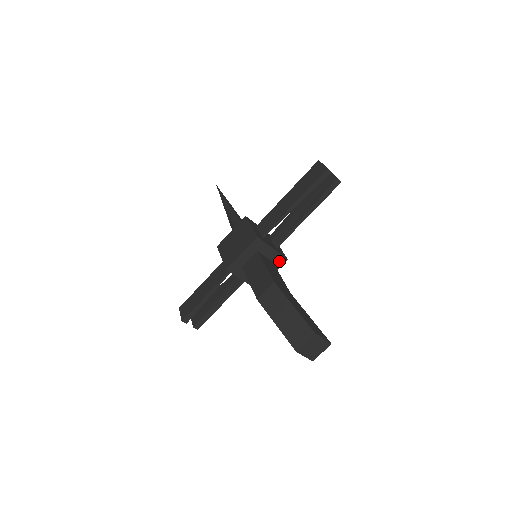
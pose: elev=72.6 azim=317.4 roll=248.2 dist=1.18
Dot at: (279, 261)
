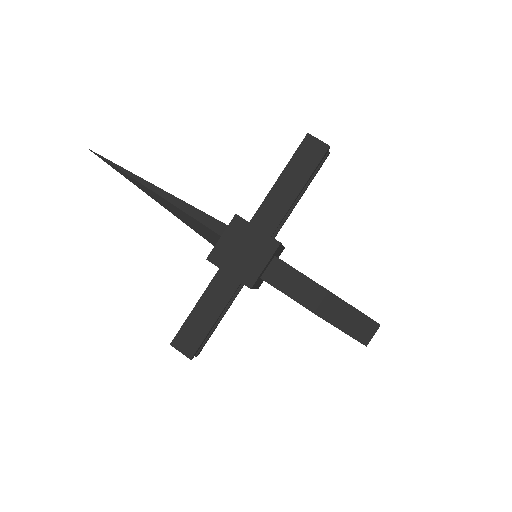
Dot at: (280, 253)
